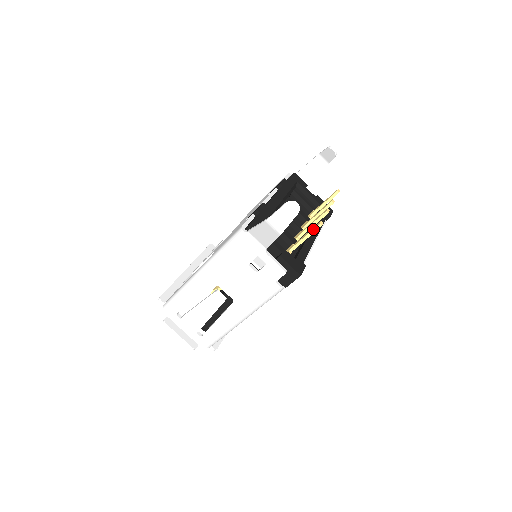
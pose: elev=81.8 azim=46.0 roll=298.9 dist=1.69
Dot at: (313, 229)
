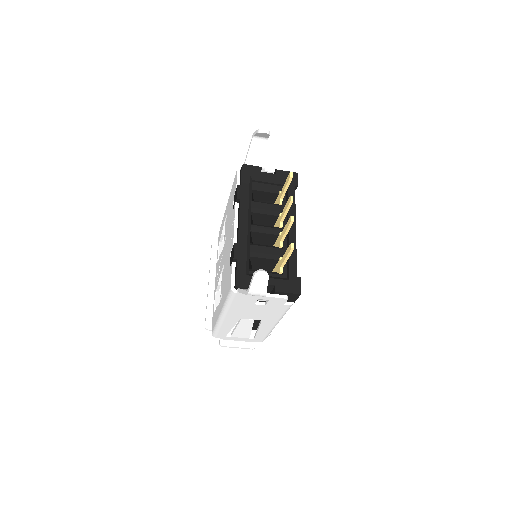
Dot at: (289, 253)
